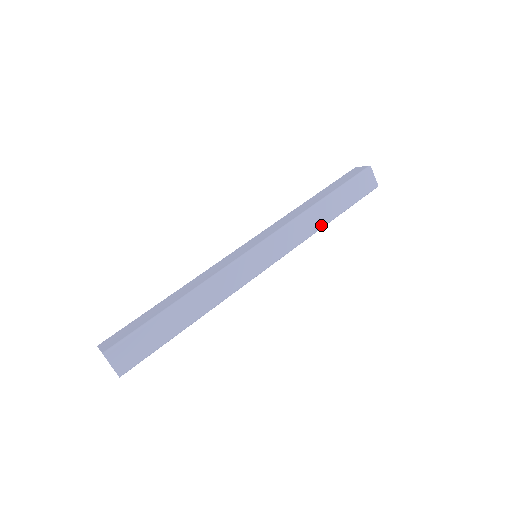
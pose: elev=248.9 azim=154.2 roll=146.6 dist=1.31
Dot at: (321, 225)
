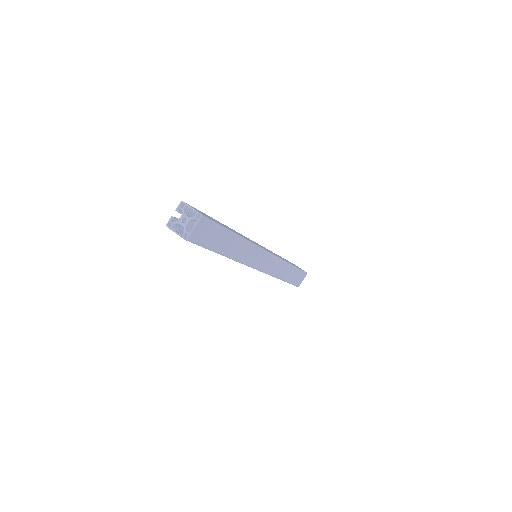
Dot at: (280, 277)
